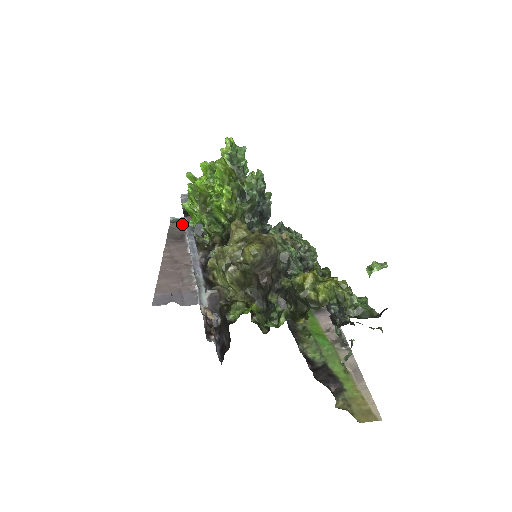
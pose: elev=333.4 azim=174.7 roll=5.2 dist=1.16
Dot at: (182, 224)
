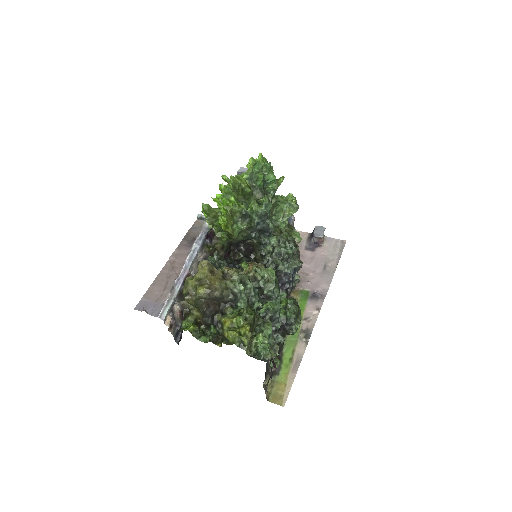
Dot at: (203, 224)
